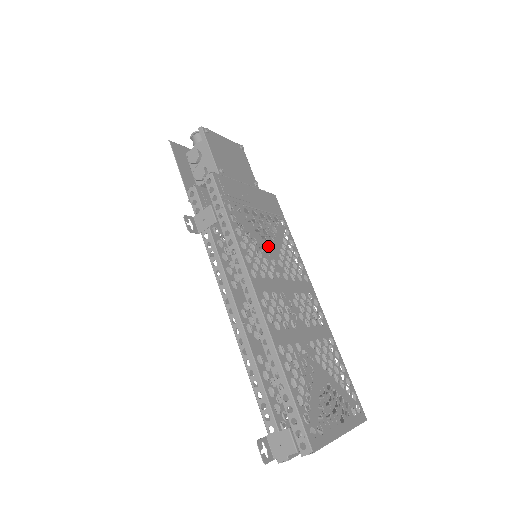
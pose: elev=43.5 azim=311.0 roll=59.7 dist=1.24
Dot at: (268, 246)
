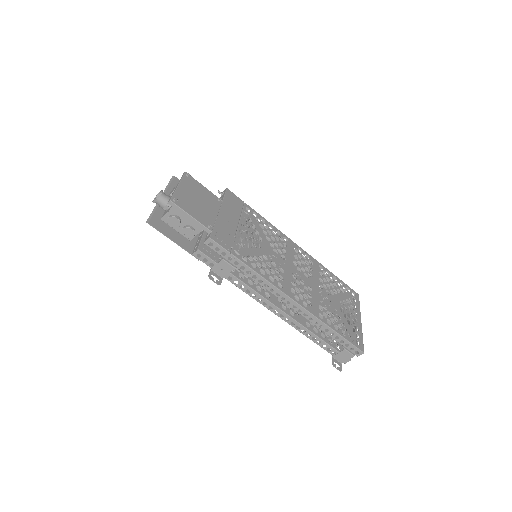
Dot at: (264, 248)
